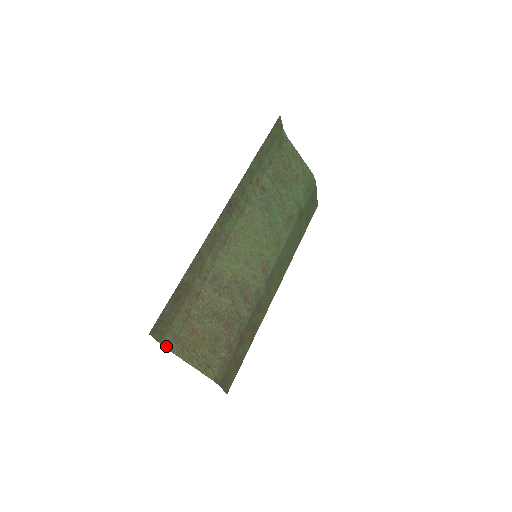
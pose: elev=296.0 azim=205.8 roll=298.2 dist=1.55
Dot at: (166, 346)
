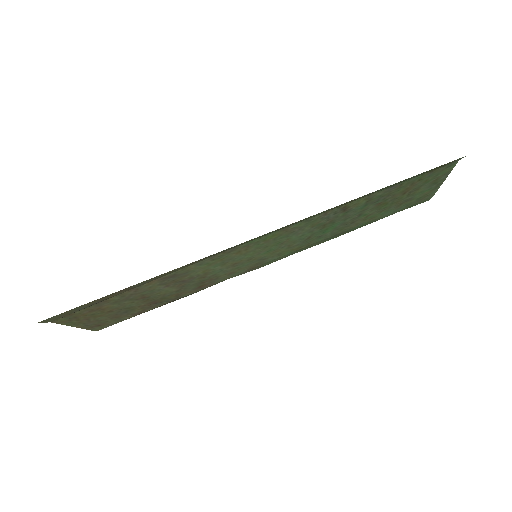
Dot at: (46, 321)
